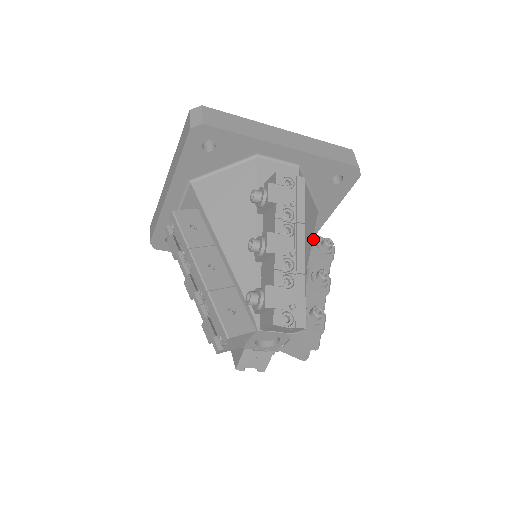
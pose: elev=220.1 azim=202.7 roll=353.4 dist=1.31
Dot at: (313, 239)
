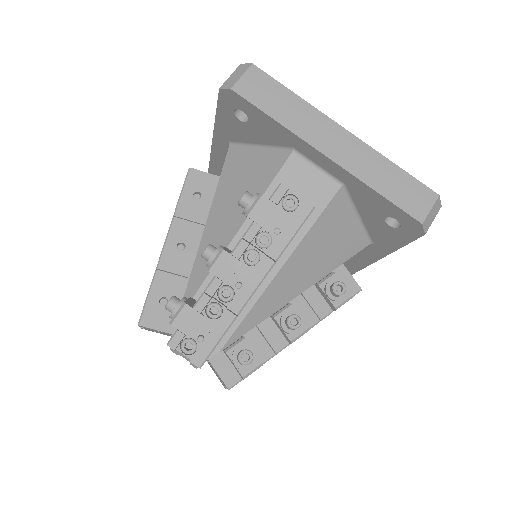
Dot at: (331, 273)
